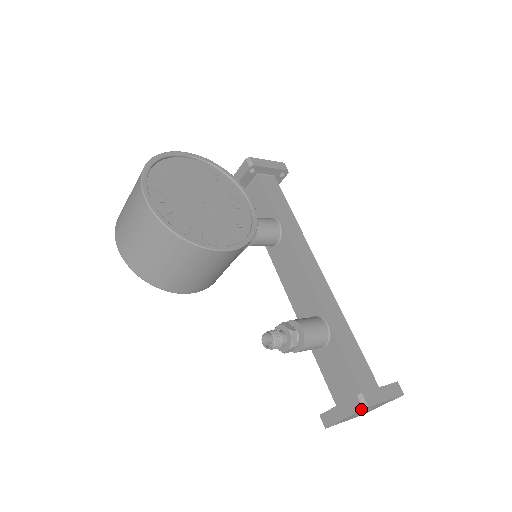
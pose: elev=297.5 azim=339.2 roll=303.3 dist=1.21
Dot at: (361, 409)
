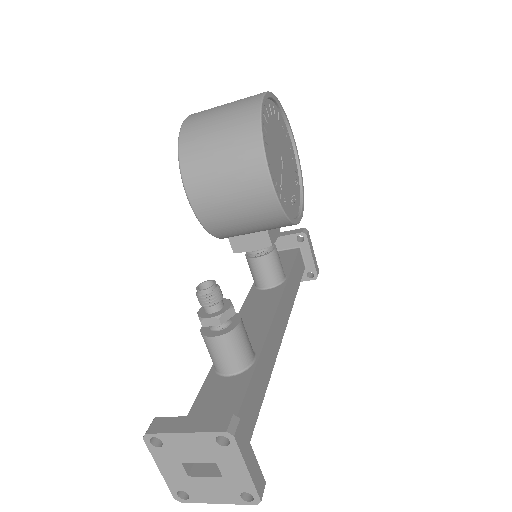
Dot at: (224, 430)
